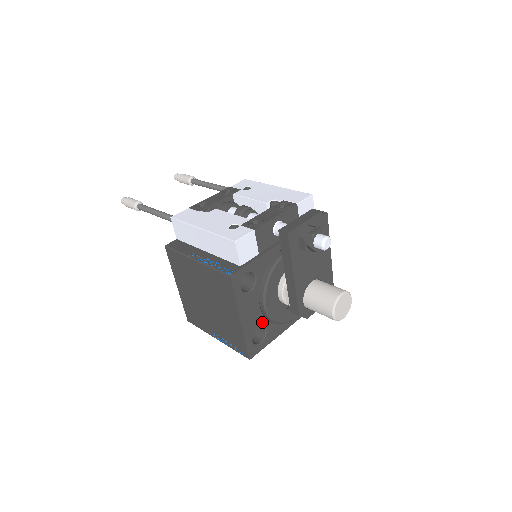
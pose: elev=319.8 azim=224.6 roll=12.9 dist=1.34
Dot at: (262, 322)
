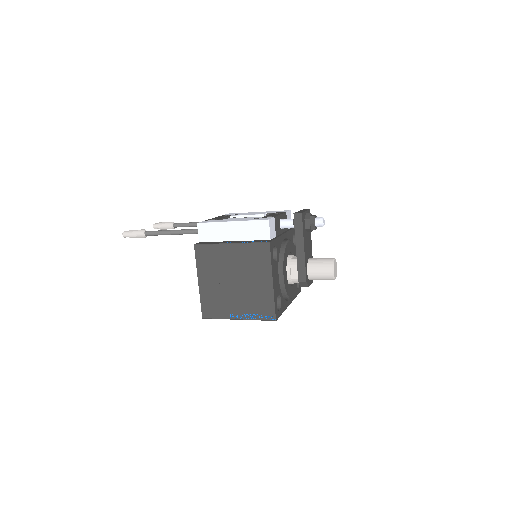
Dot at: (279, 292)
